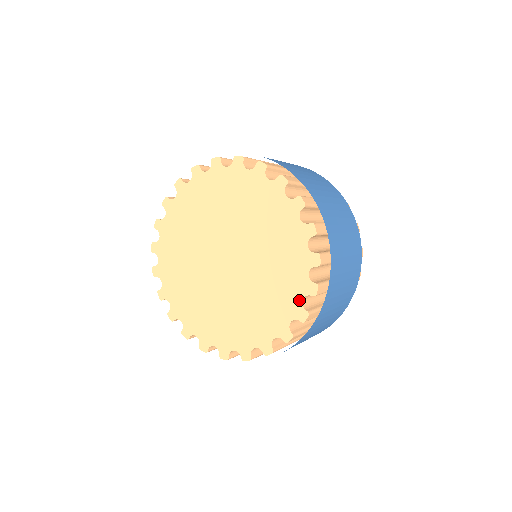
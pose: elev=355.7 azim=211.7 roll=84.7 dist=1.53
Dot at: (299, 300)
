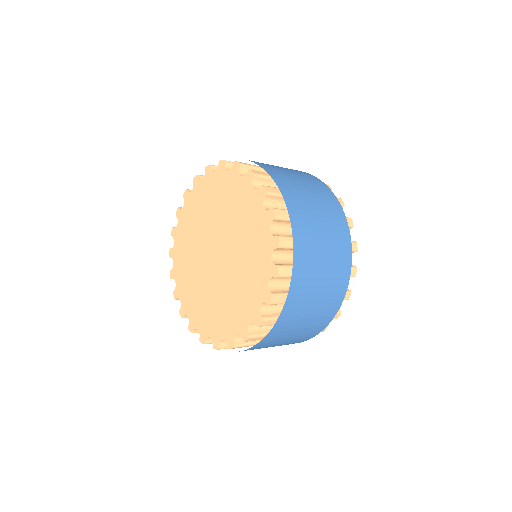
Dot at: (269, 258)
